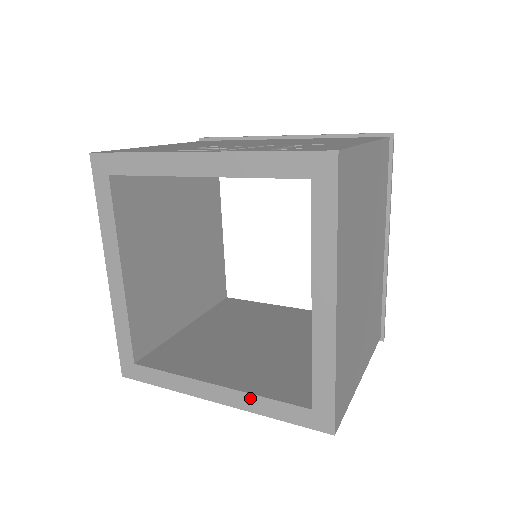
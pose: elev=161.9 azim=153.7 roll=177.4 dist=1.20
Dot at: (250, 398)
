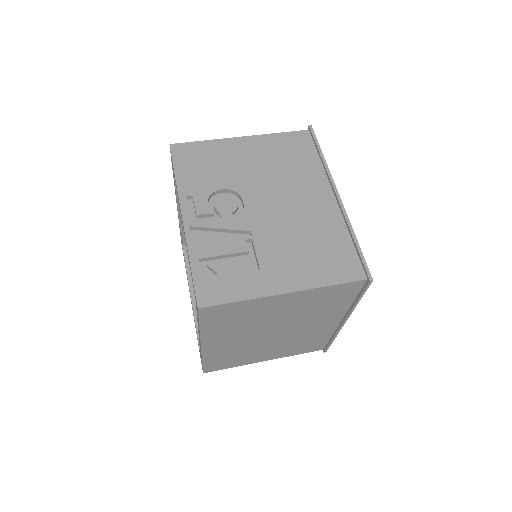
Dot at: (194, 320)
